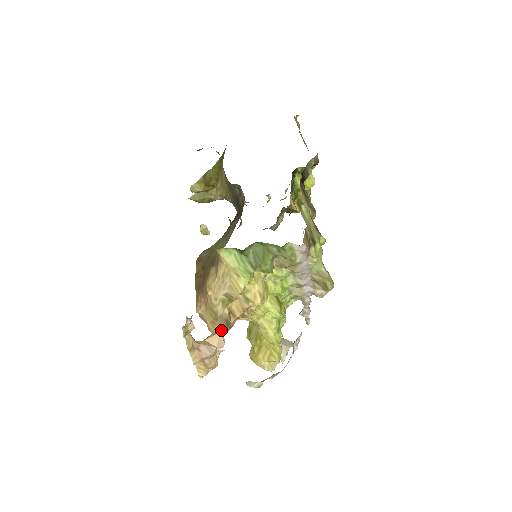
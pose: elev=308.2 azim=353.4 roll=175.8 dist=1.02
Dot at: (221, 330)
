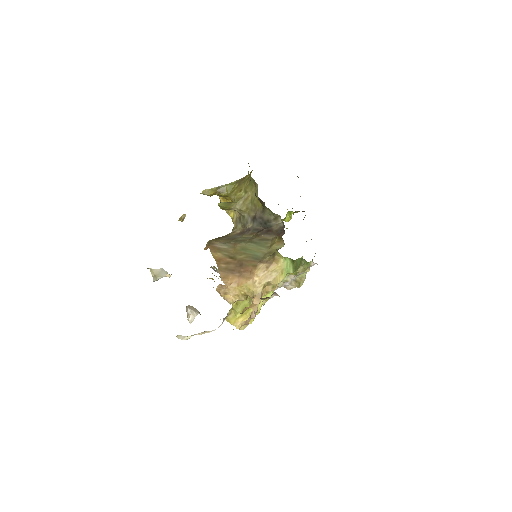
Dot at: (259, 303)
